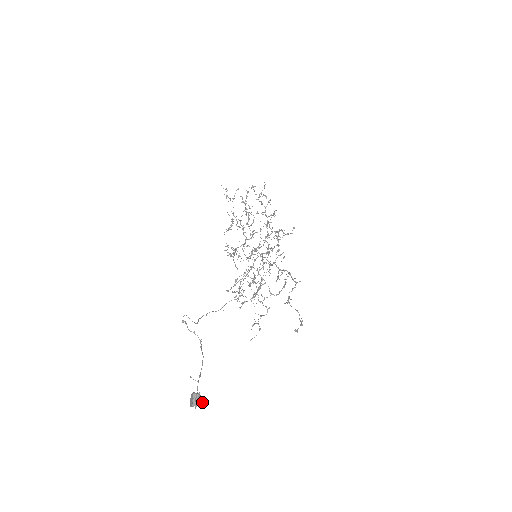
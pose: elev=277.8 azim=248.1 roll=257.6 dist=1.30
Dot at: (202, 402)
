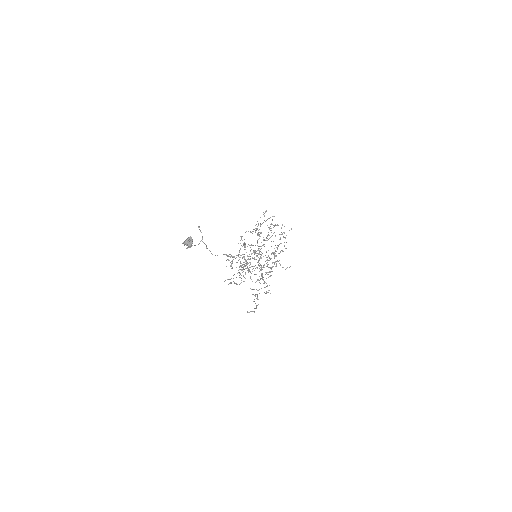
Dot at: (191, 245)
